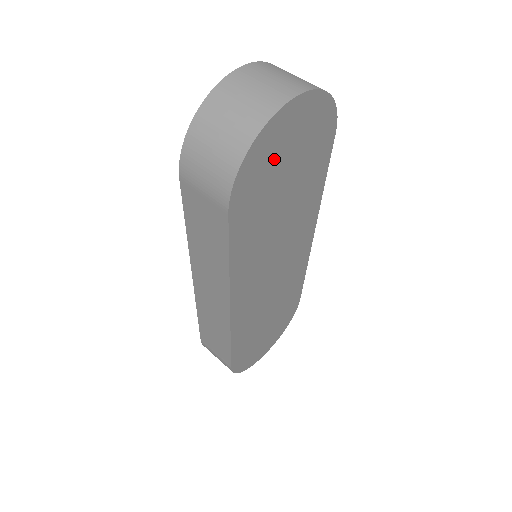
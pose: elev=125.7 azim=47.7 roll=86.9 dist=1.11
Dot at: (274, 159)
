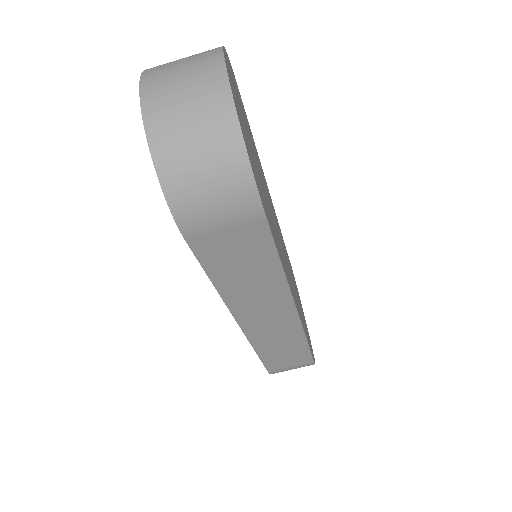
Dot at: (247, 140)
